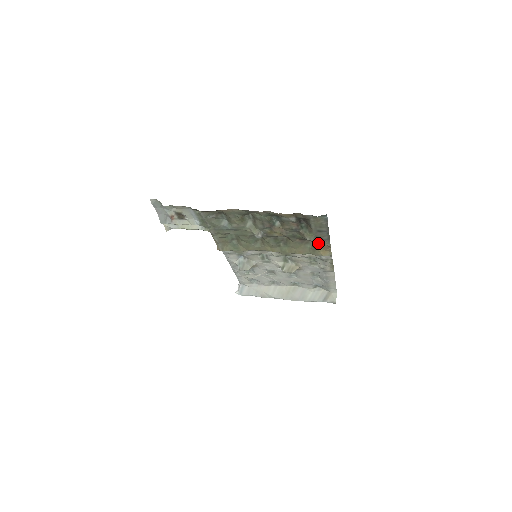
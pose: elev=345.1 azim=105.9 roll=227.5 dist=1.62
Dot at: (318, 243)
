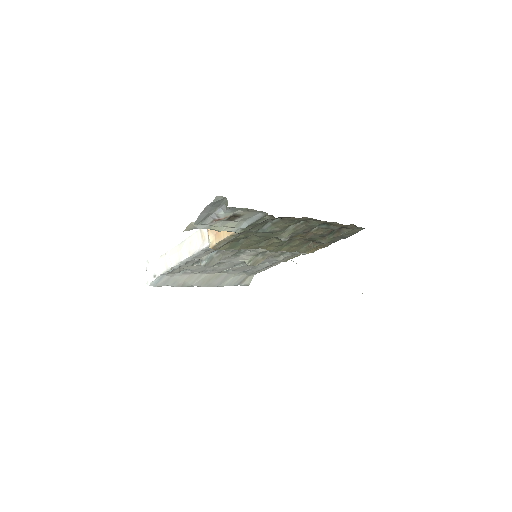
Dot at: (322, 244)
